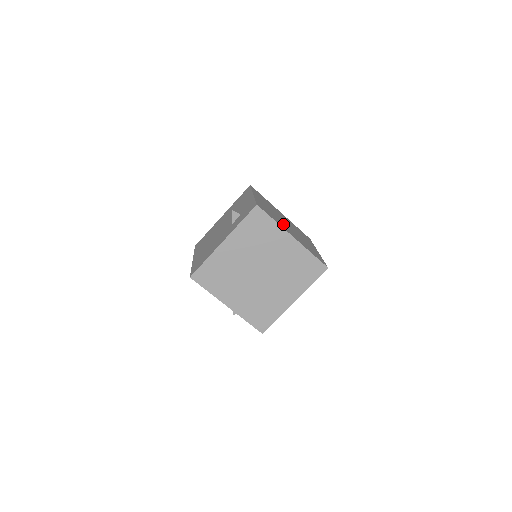
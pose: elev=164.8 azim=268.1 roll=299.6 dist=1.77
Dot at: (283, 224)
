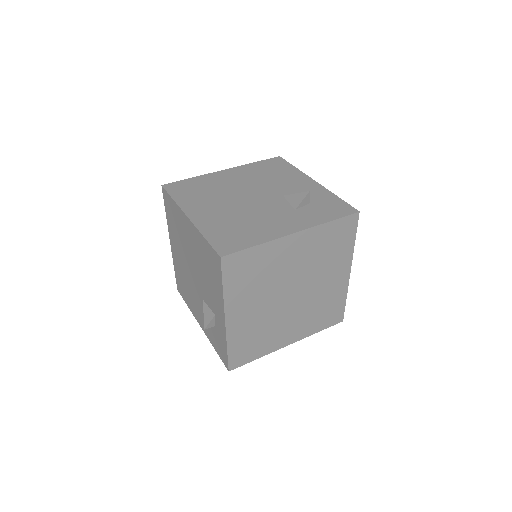
Dot at: occluded
